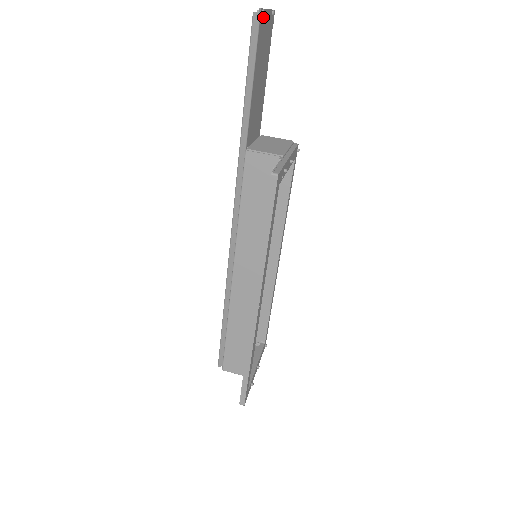
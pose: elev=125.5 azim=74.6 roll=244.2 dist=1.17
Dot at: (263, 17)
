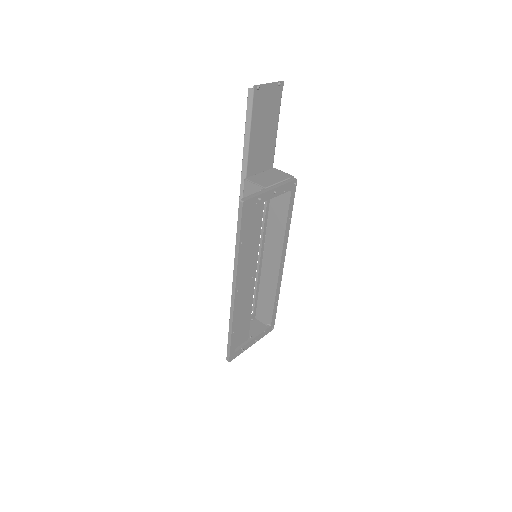
Dot at: (260, 90)
